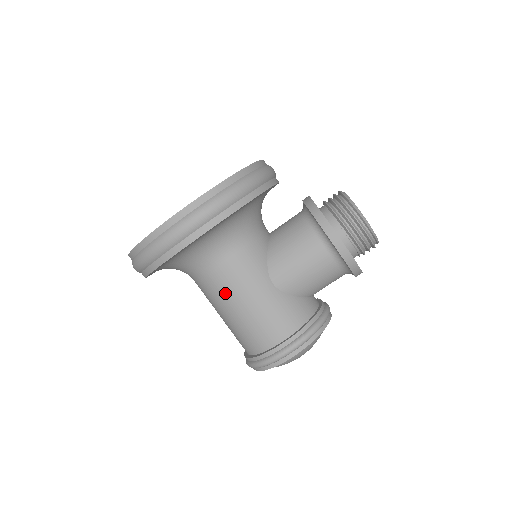
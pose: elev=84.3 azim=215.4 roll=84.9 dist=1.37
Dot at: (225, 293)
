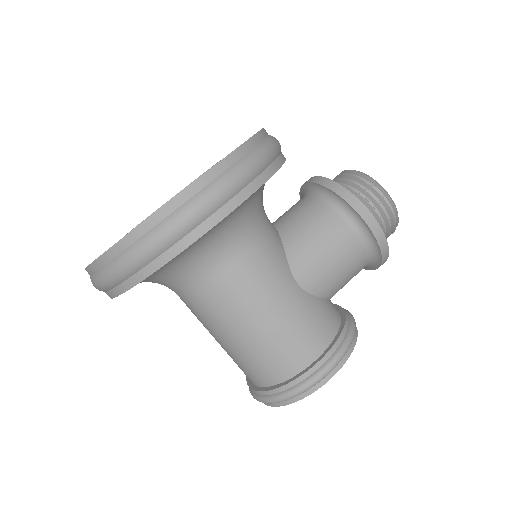
Dot at: (239, 303)
